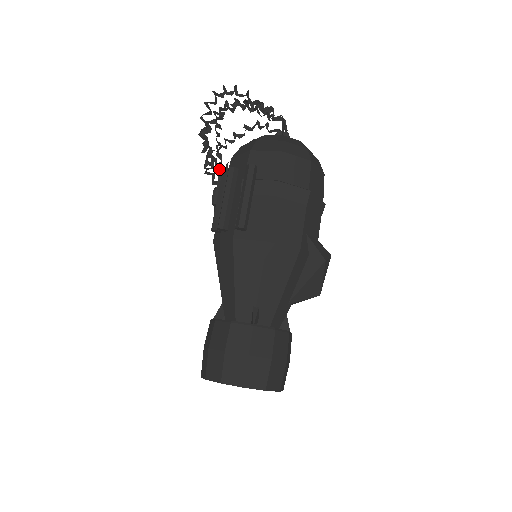
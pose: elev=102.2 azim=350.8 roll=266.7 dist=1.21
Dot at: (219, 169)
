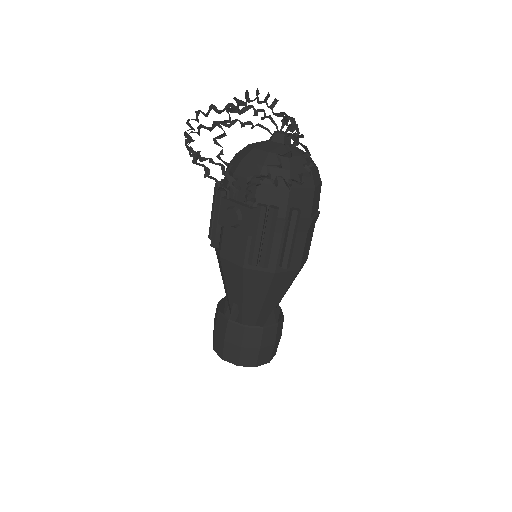
Dot at: occluded
